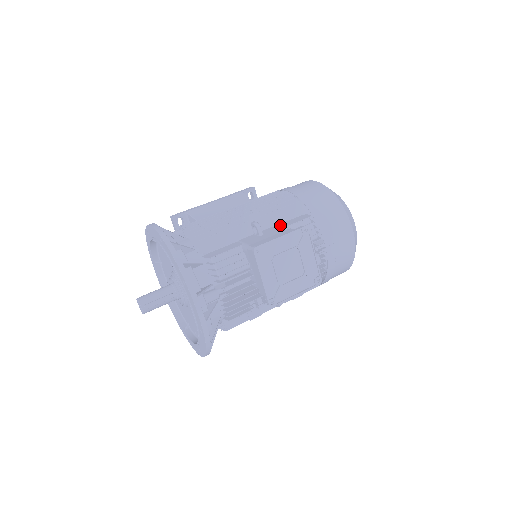
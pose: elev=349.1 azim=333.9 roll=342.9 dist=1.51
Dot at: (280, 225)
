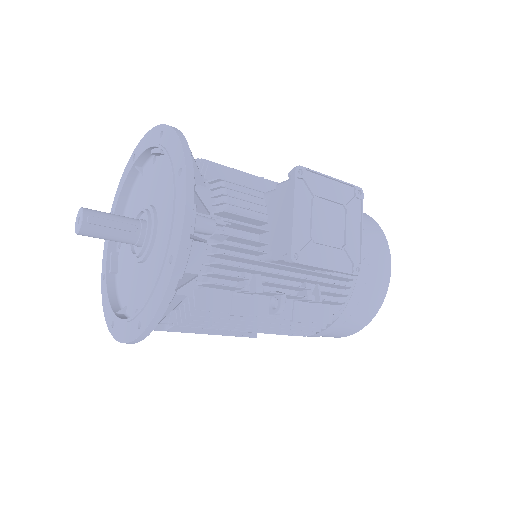
Dot at: occluded
